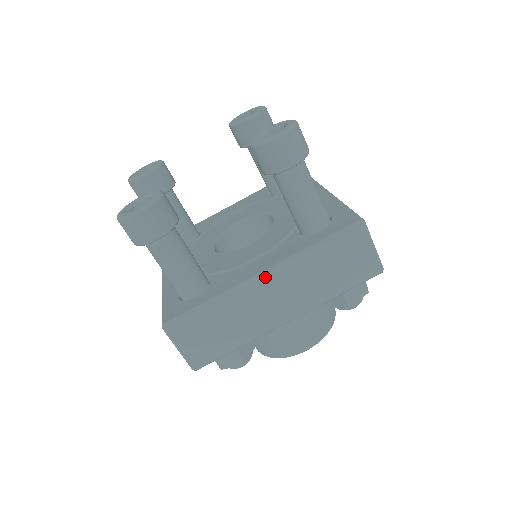
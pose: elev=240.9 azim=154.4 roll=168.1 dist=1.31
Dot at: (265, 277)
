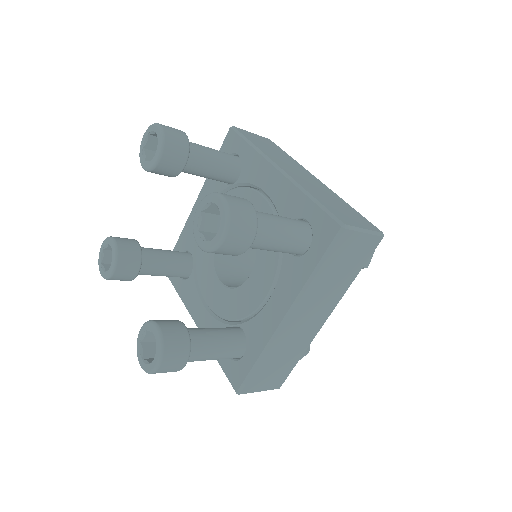
Dot at: (289, 319)
